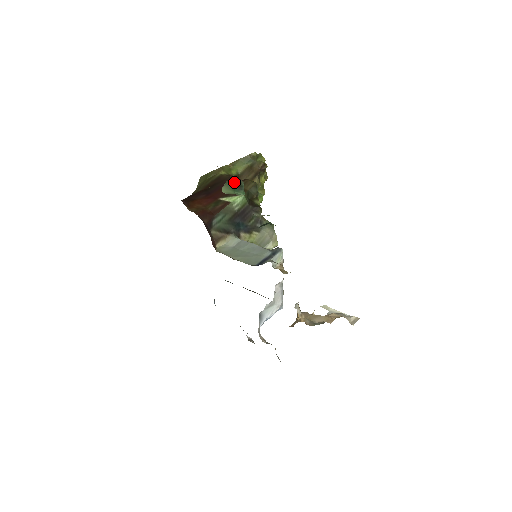
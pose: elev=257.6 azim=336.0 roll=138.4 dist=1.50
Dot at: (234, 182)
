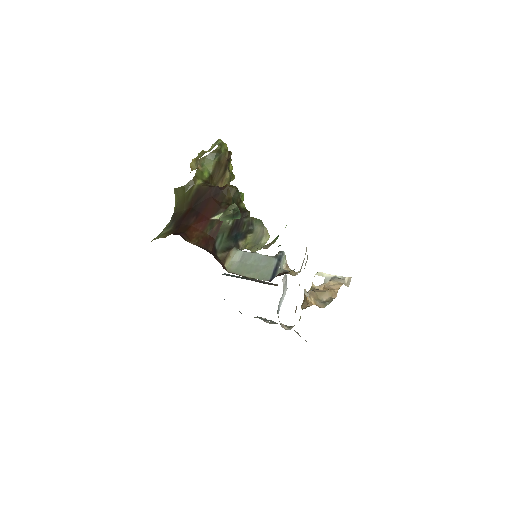
Dot at: (233, 213)
